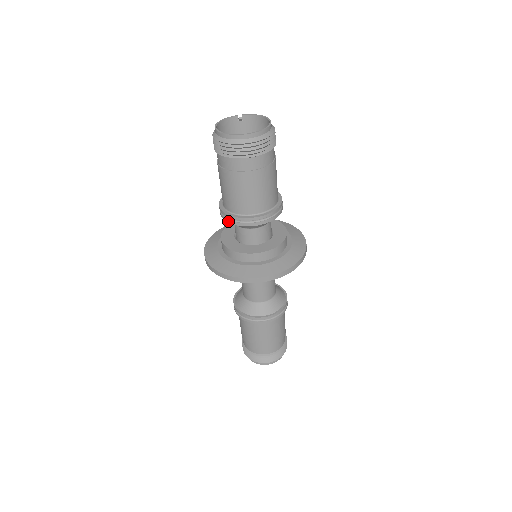
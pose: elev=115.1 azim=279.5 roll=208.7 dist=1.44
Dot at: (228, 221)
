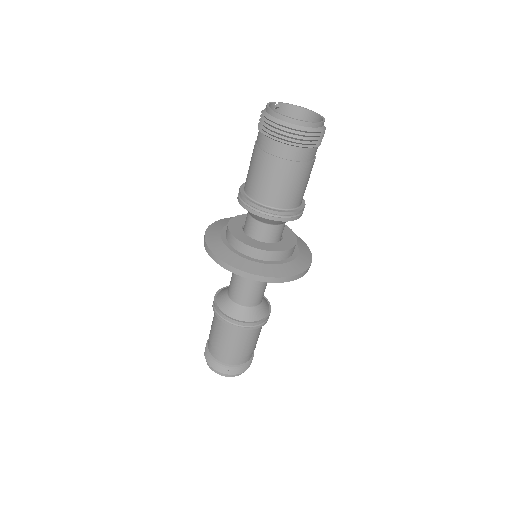
Dot at: (264, 216)
